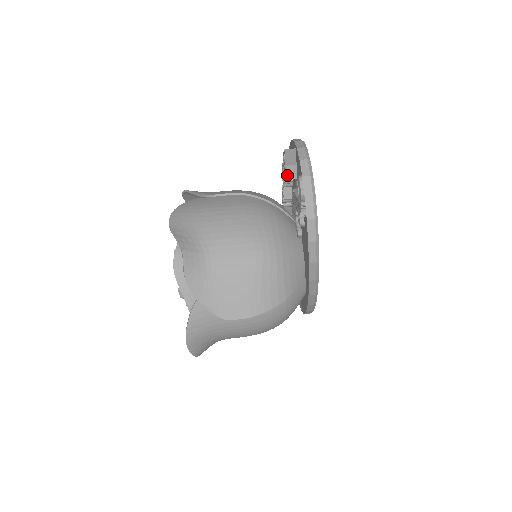
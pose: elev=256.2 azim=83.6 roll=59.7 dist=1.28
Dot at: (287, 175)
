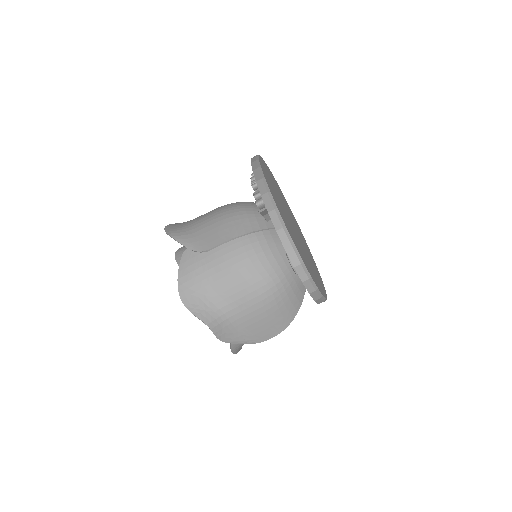
Dot at: (266, 219)
